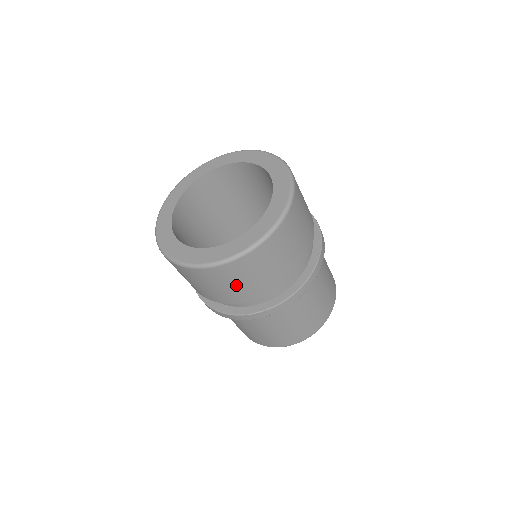
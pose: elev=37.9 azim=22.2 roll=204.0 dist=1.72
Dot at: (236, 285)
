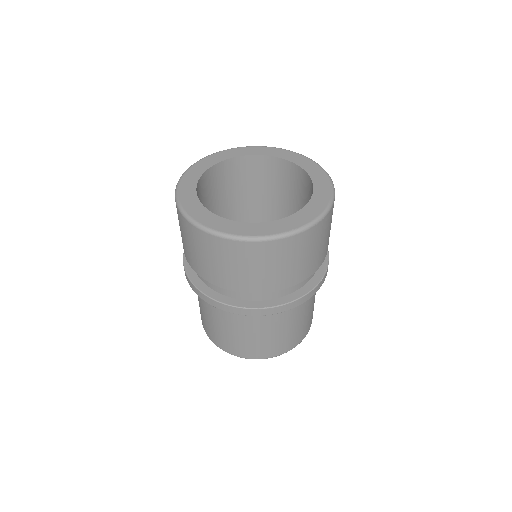
Dot at: (259, 270)
